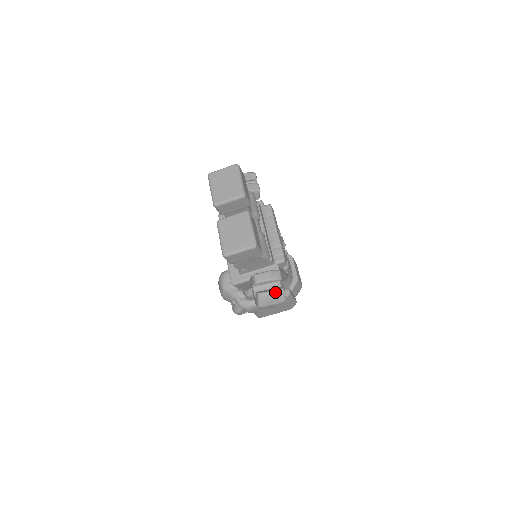
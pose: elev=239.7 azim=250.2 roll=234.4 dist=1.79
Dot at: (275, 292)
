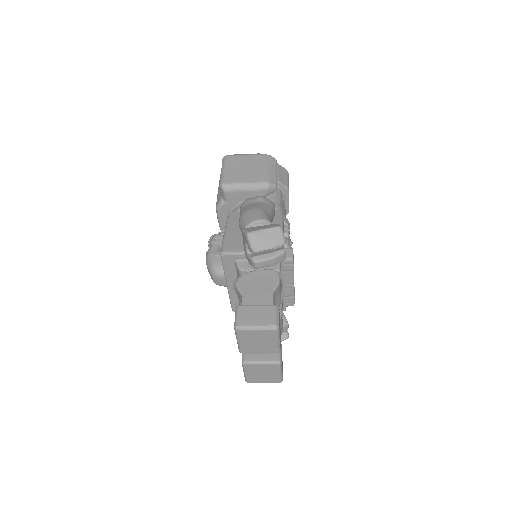
Dot at: occluded
